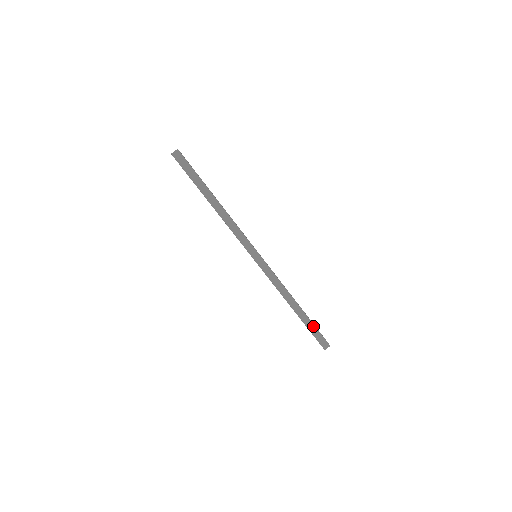
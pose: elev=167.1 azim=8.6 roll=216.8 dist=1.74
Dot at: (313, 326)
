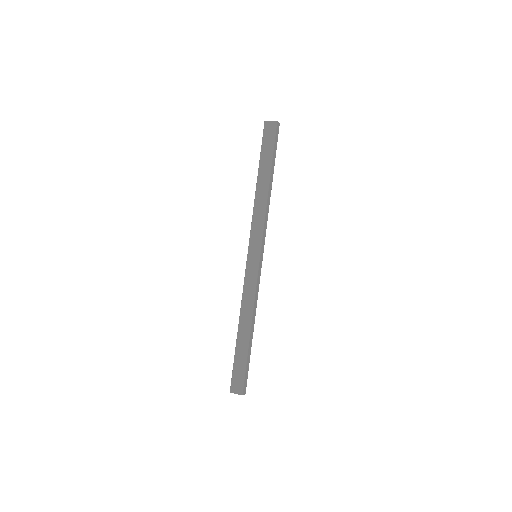
Dot at: (249, 361)
